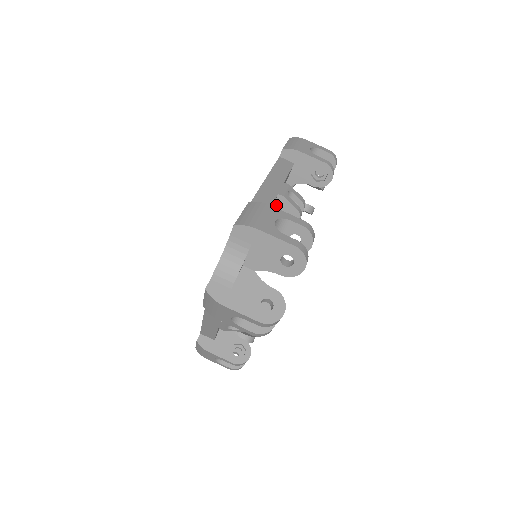
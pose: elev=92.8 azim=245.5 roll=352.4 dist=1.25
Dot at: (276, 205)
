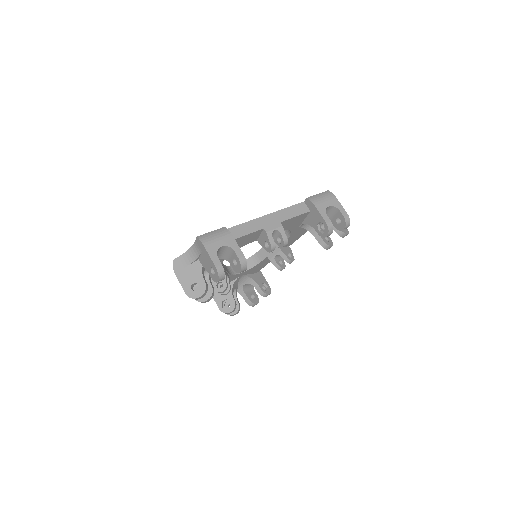
Dot at: (262, 234)
